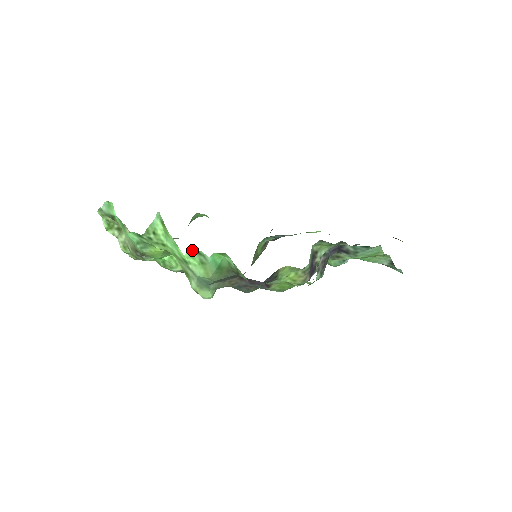
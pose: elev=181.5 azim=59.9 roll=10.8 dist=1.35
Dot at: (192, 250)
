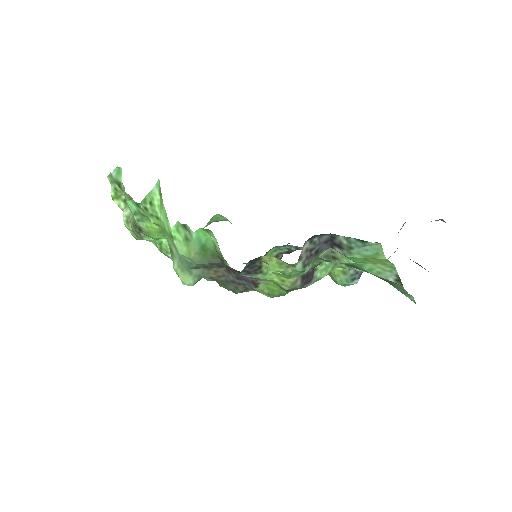
Dot at: (180, 223)
